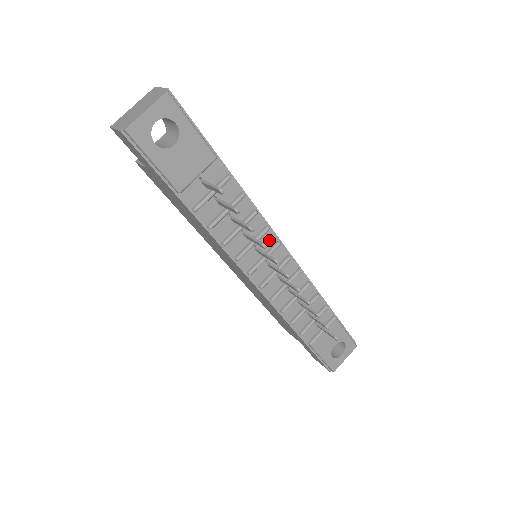
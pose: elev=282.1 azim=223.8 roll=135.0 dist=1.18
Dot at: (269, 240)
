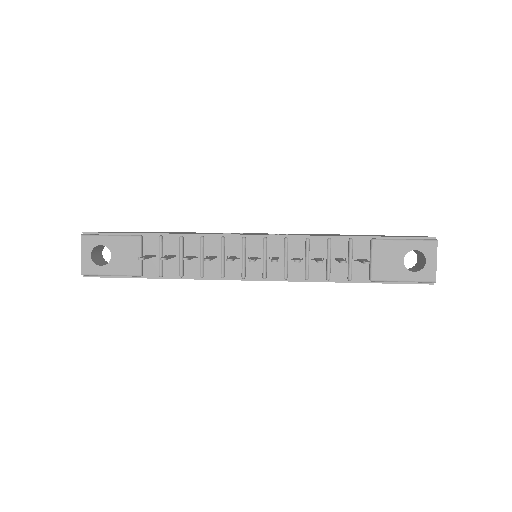
Dot at: (235, 243)
